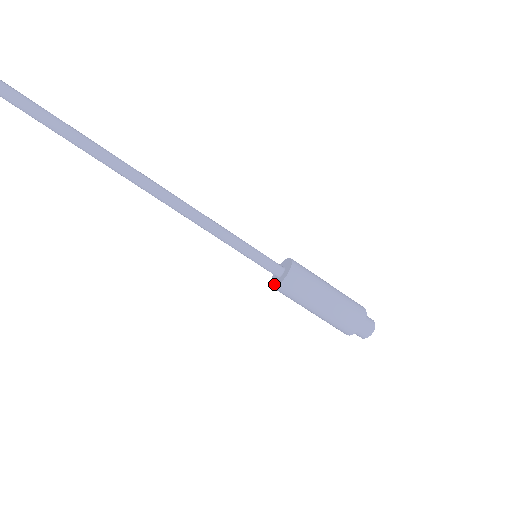
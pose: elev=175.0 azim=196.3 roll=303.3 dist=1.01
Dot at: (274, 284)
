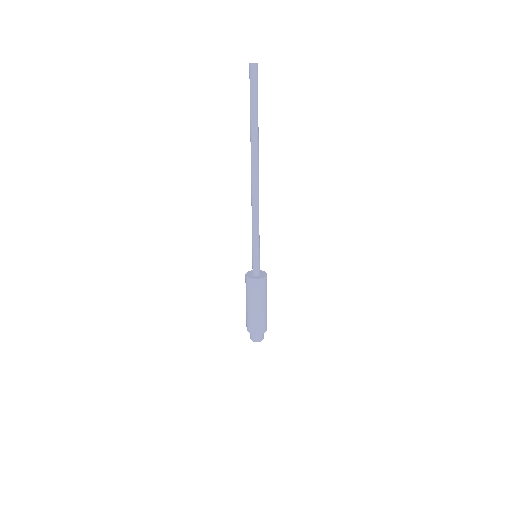
Dot at: (254, 277)
